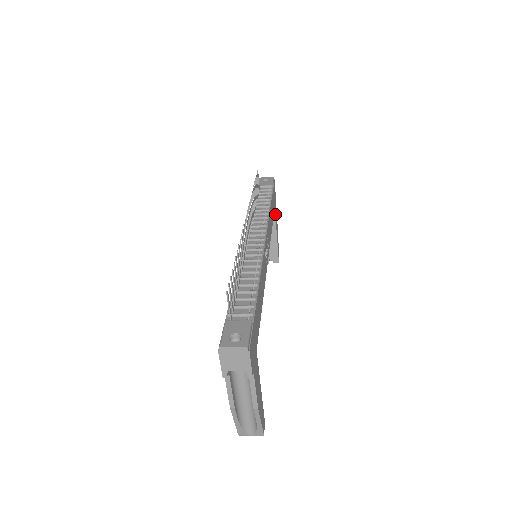
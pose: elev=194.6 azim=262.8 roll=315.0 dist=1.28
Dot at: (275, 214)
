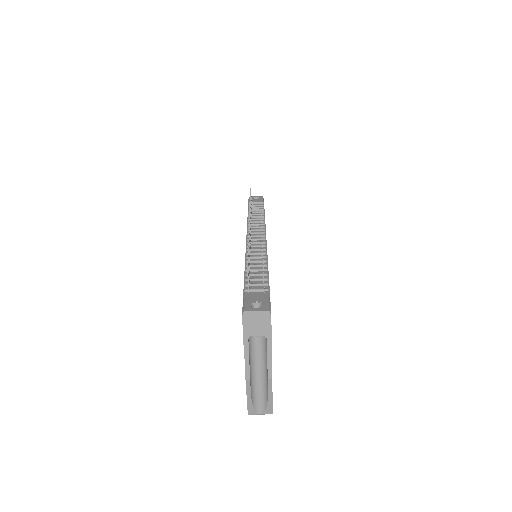
Dot at: occluded
